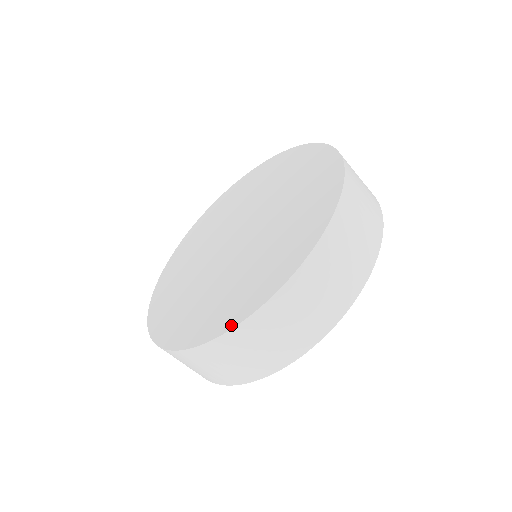
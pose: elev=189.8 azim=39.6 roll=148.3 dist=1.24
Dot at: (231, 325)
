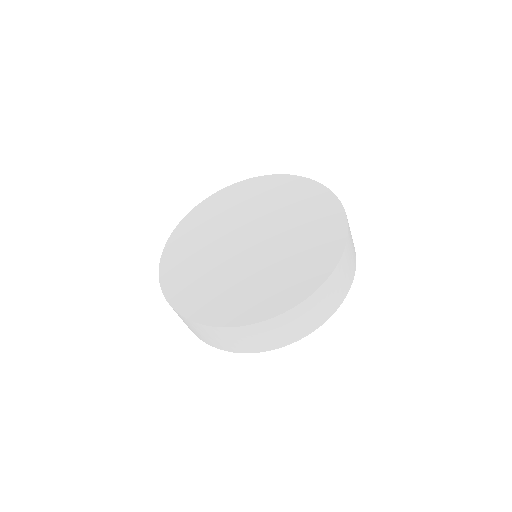
Dot at: (171, 301)
